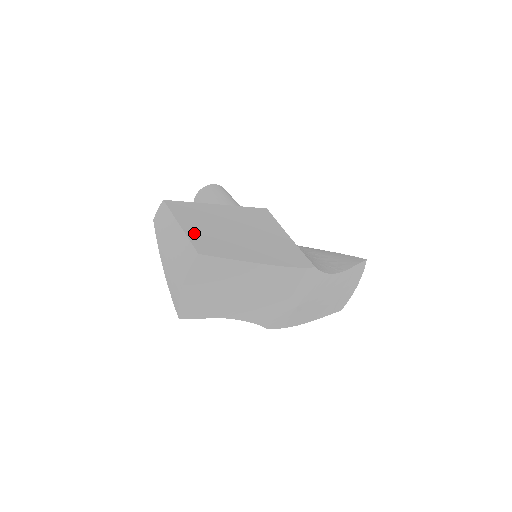
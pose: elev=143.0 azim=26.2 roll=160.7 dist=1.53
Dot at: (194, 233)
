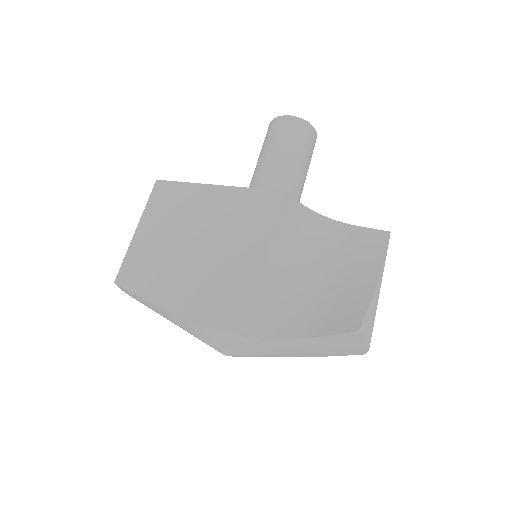
Dot at: (138, 246)
